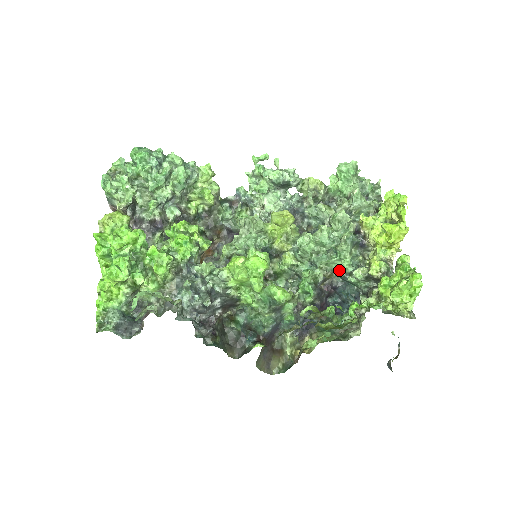
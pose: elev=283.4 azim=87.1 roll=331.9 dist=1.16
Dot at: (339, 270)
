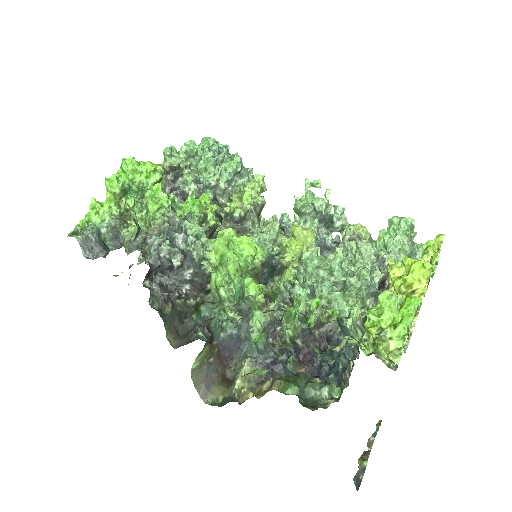
Dot at: (340, 313)
